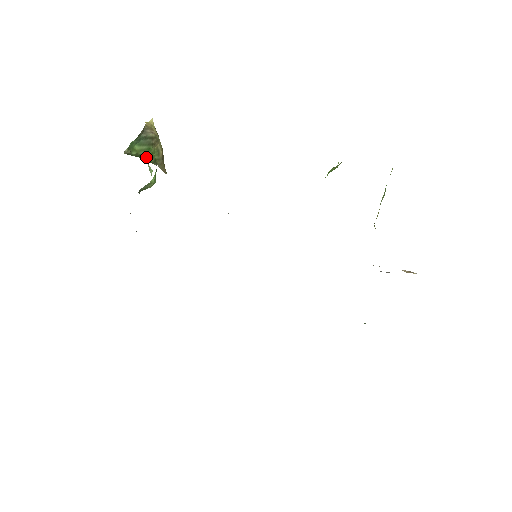
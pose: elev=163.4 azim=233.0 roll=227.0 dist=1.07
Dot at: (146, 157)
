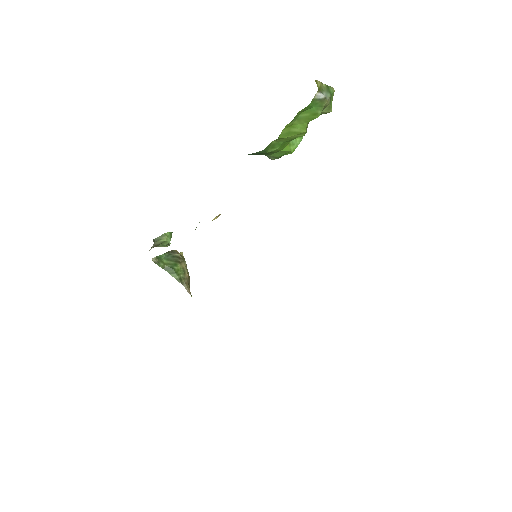
Dot at: (172, 272)
